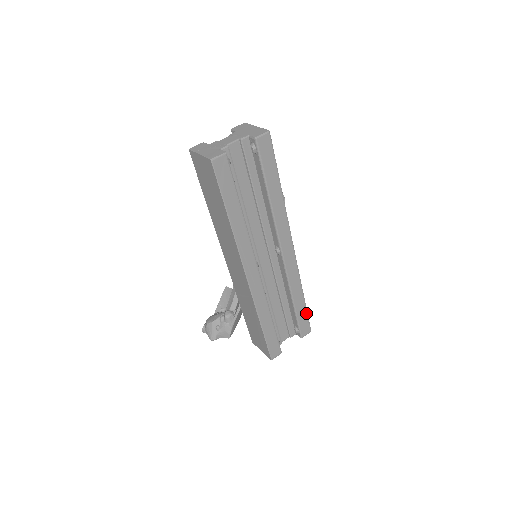
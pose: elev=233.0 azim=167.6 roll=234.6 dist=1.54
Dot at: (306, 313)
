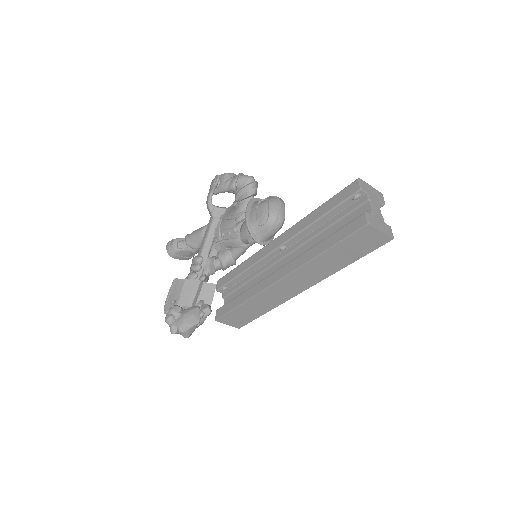
Dot at: occluded
